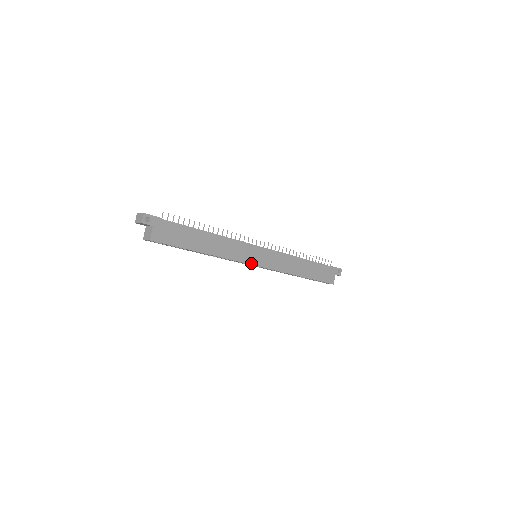
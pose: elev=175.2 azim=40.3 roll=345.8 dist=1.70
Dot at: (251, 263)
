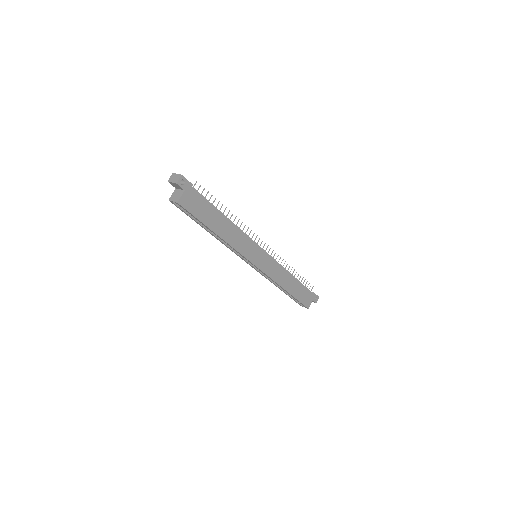
Dot at: (251, 260)
